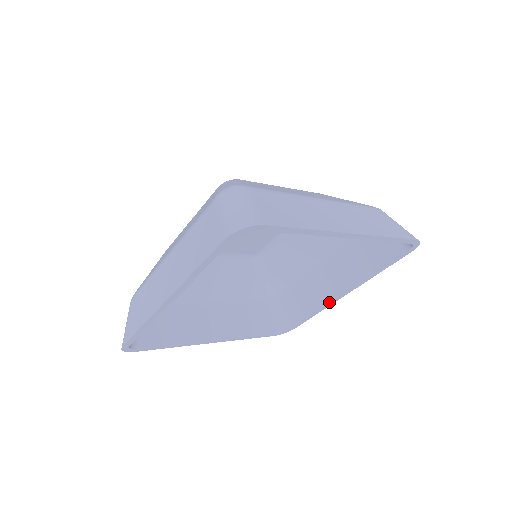
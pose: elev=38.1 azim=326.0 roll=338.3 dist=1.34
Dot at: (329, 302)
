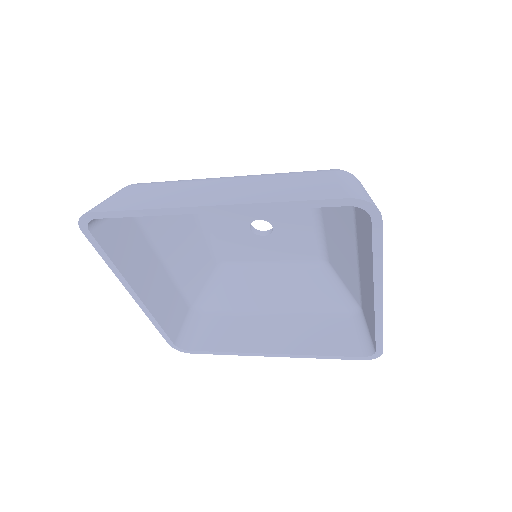
Dot at: (374, 310)
